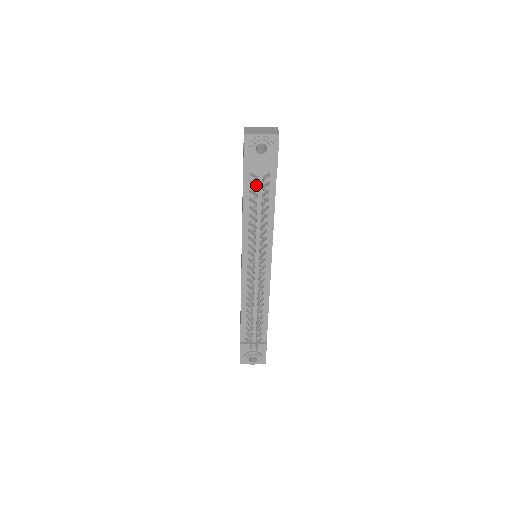
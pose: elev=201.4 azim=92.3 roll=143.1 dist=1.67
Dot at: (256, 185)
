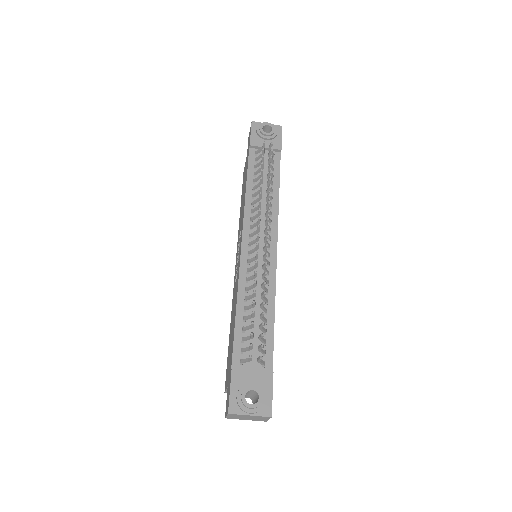
Dot at: (262, 153)
